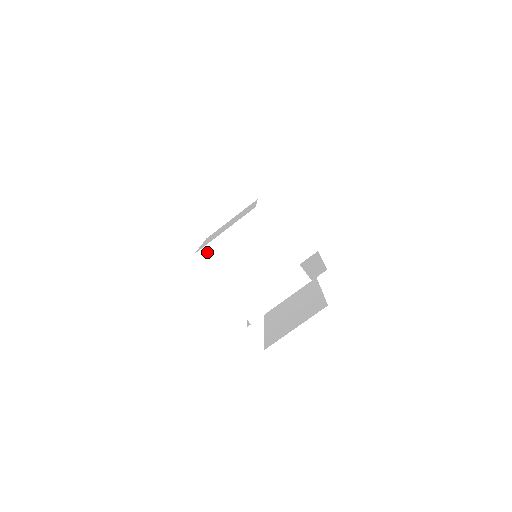
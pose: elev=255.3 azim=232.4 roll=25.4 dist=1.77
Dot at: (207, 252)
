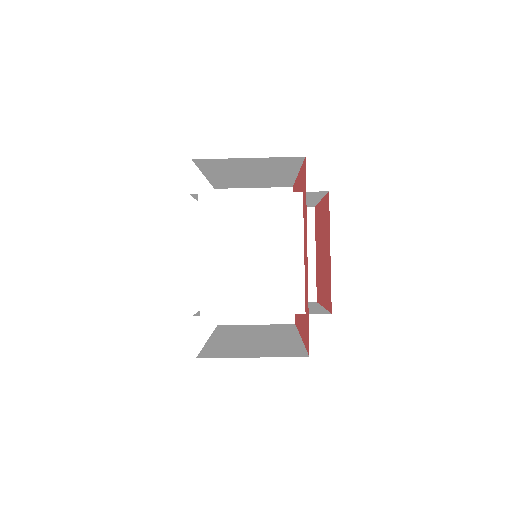
Dot at: occluded
